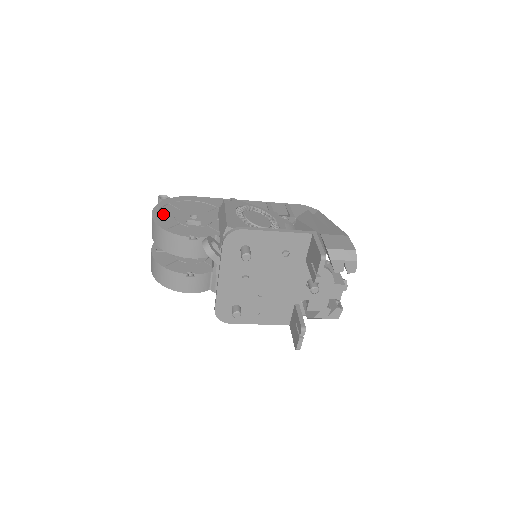
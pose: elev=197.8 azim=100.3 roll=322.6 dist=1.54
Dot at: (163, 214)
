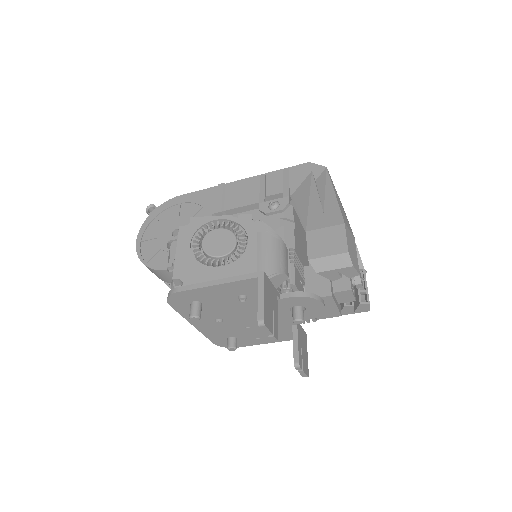
Dot at: (146, 239)
